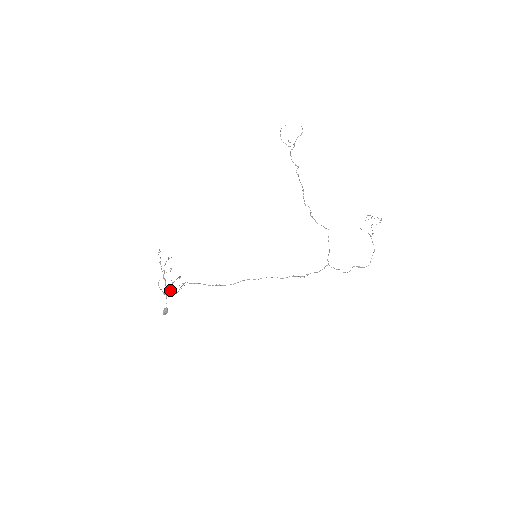
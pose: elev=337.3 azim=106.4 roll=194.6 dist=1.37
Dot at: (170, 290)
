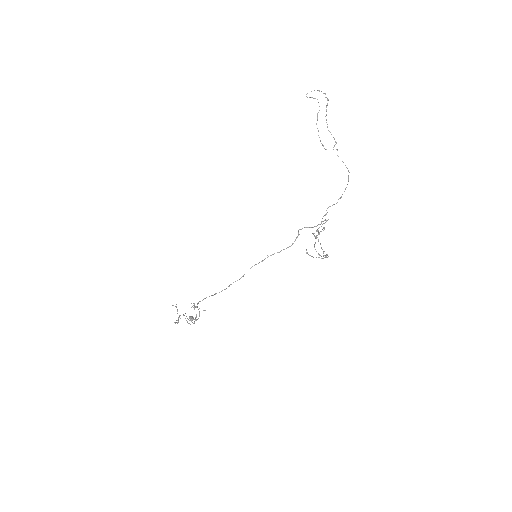
Dot at: (196, 319)
